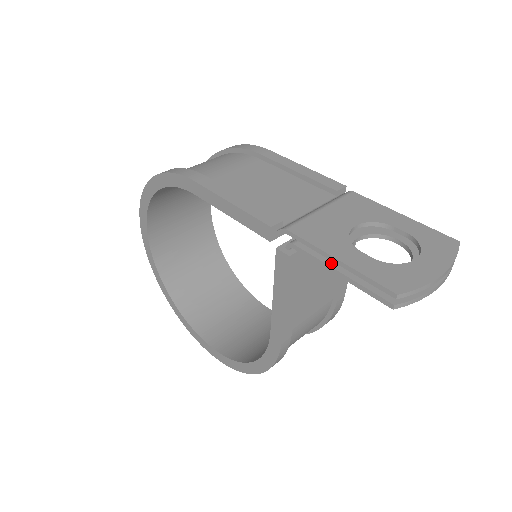
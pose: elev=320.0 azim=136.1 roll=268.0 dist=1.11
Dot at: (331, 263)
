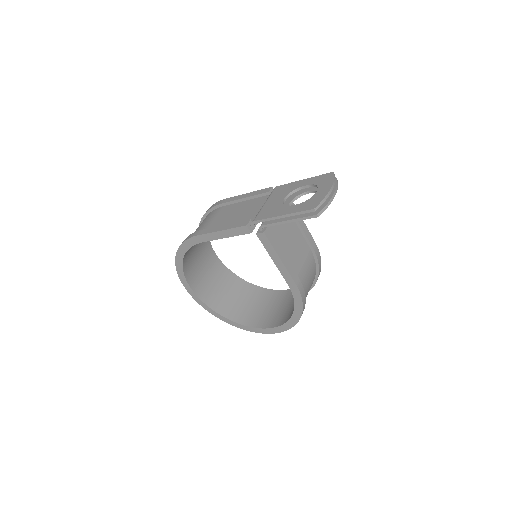
Dot at: (282, 220)
